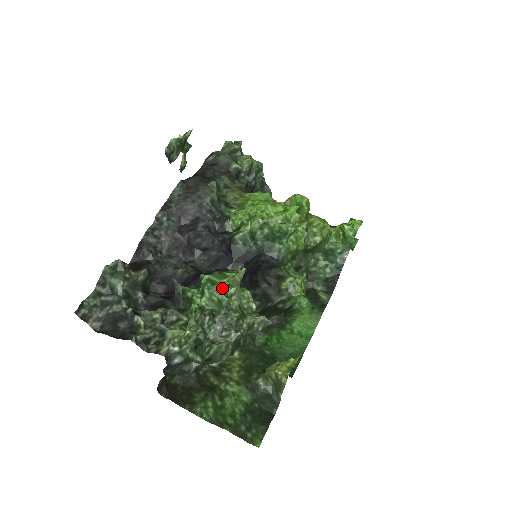
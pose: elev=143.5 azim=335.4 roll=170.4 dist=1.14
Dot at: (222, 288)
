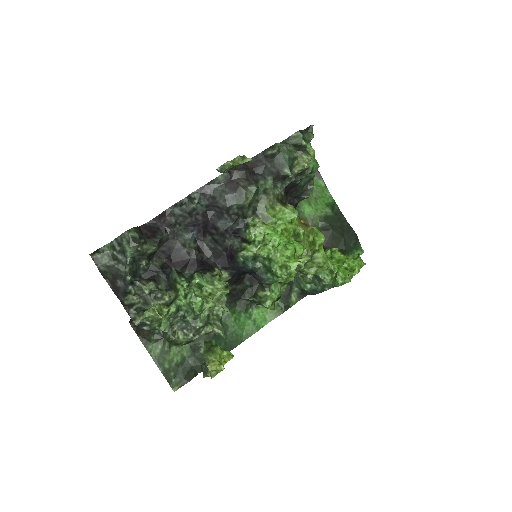
Dot at: (200, 304)
